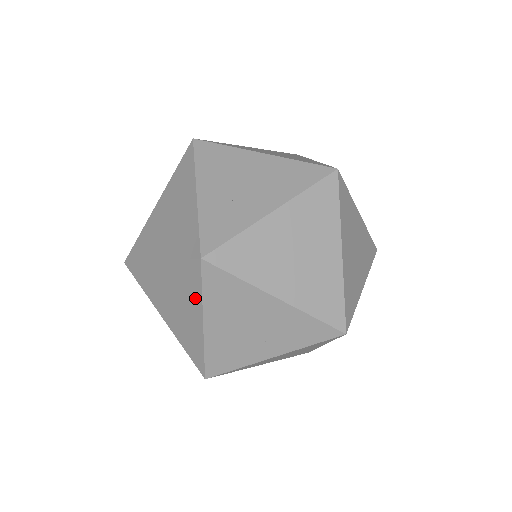
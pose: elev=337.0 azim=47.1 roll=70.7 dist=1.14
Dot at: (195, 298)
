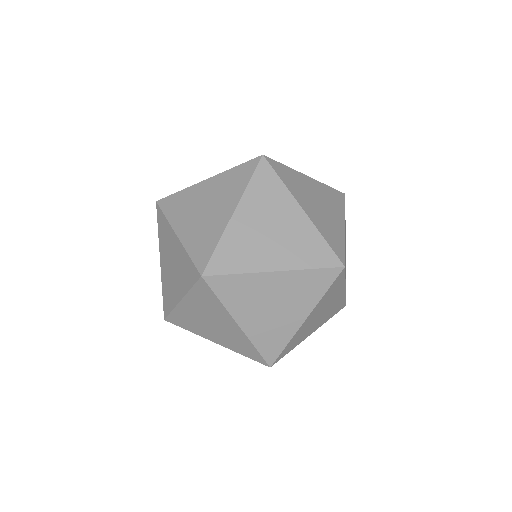
Dot at: (281, 194)
